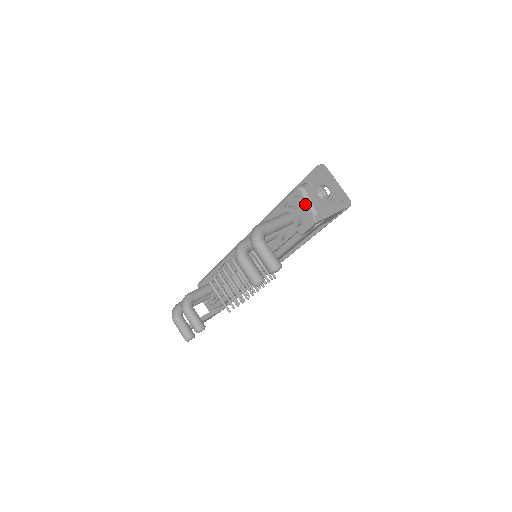
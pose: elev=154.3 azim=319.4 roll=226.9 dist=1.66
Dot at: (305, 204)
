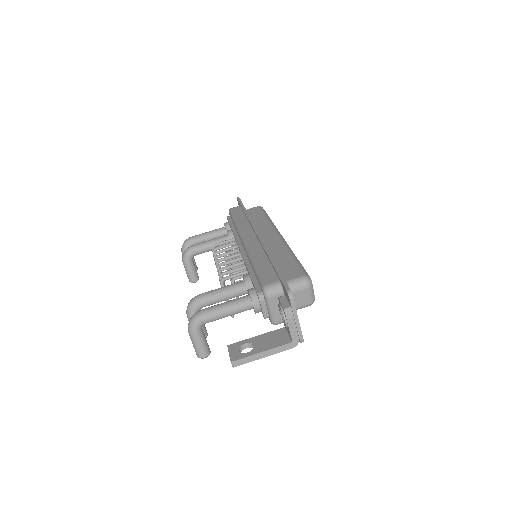
Dot at: (266, 305)
